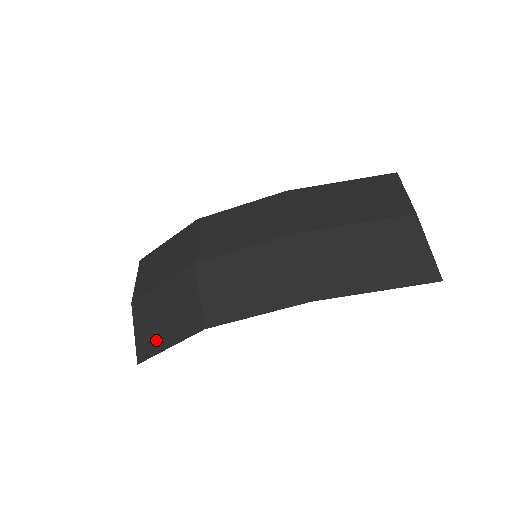
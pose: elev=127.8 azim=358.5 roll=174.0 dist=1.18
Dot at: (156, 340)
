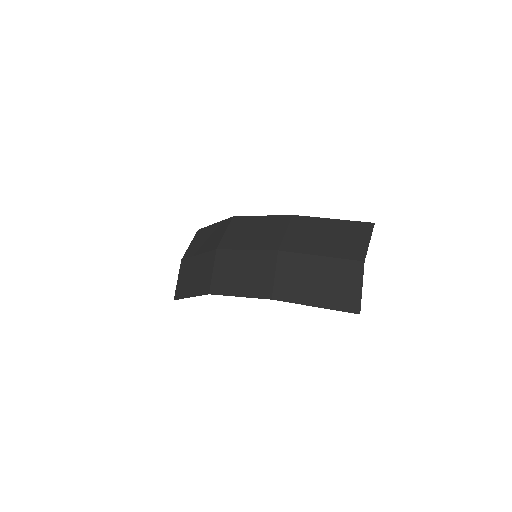
Dot at: (186, 289)
